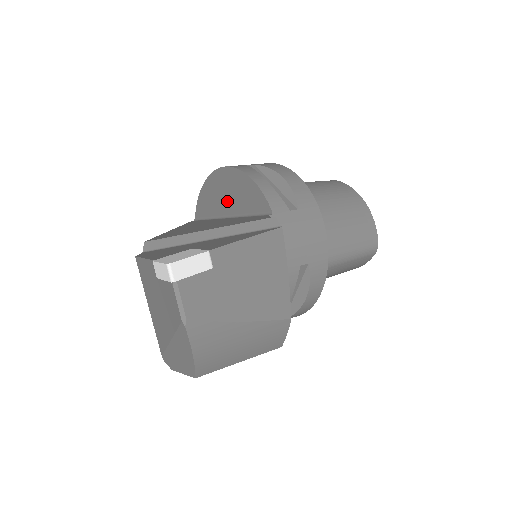
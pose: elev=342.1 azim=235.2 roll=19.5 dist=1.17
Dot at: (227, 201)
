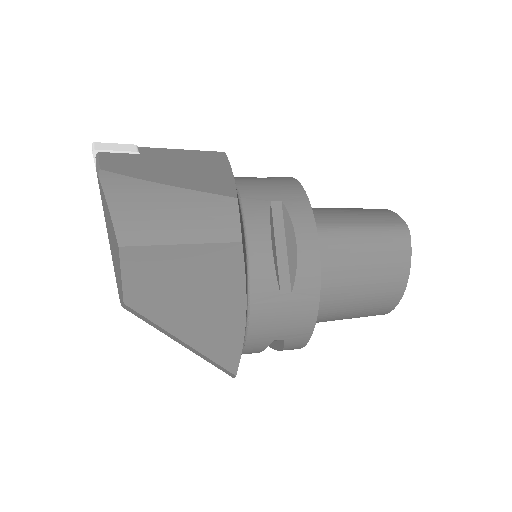
Dot at: occluded
